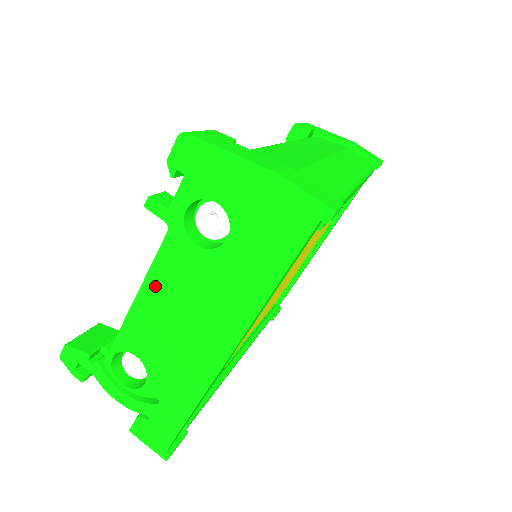
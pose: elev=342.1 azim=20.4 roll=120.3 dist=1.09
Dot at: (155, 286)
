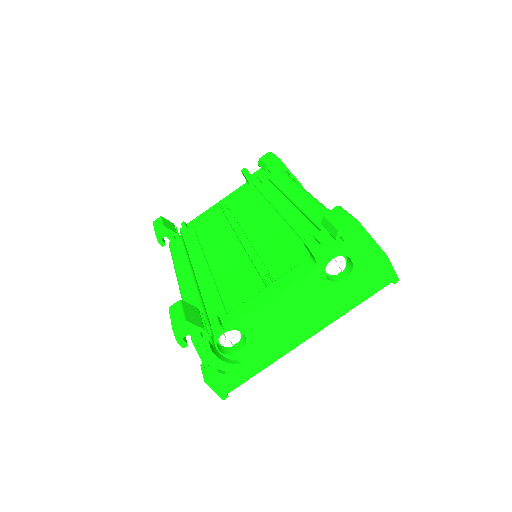
Dot at: (286, 294)
